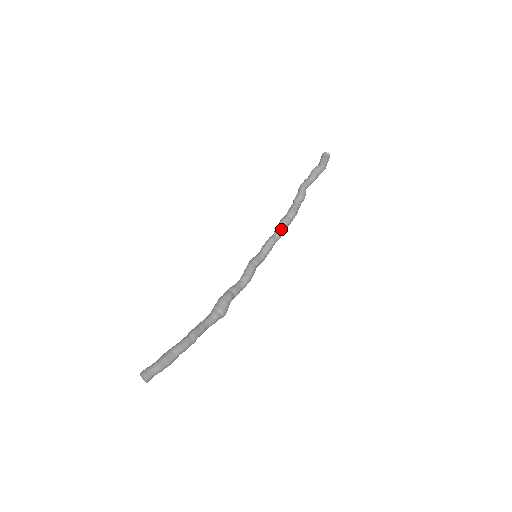
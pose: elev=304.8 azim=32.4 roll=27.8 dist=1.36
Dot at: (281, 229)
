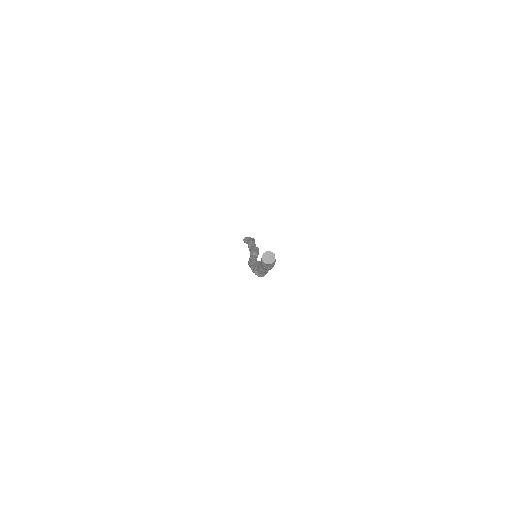
Dot at: (257, 253)
